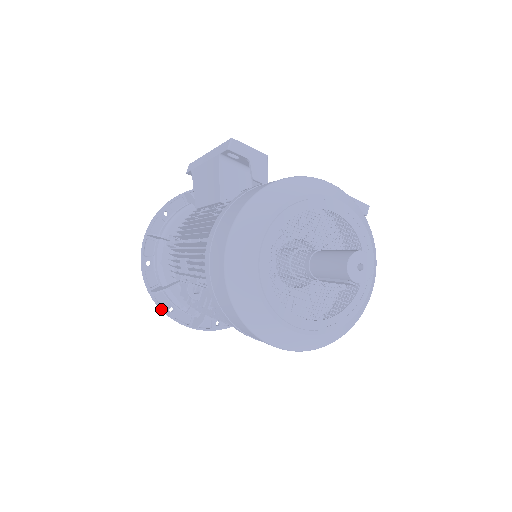
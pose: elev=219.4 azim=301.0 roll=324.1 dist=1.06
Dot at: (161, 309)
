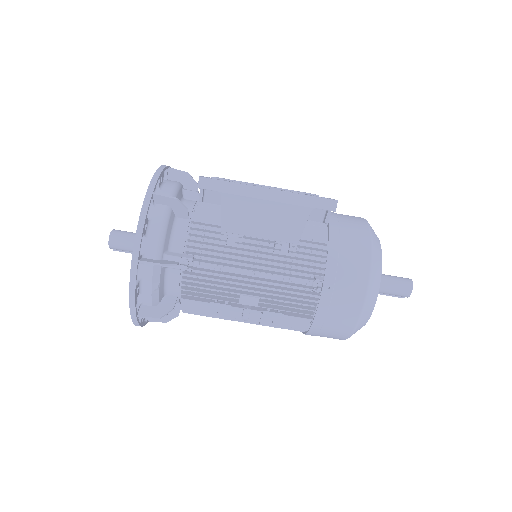
Dot at: (140, 325)
